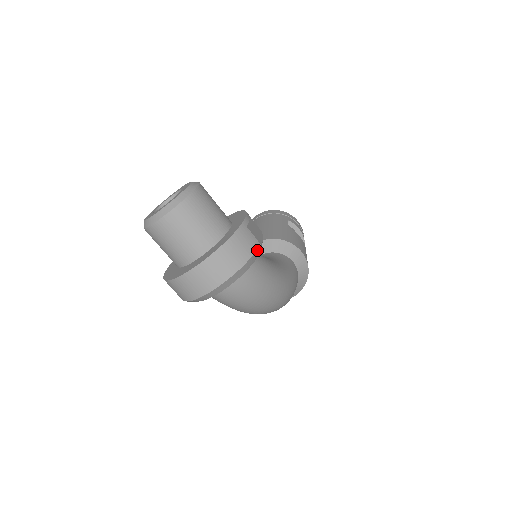
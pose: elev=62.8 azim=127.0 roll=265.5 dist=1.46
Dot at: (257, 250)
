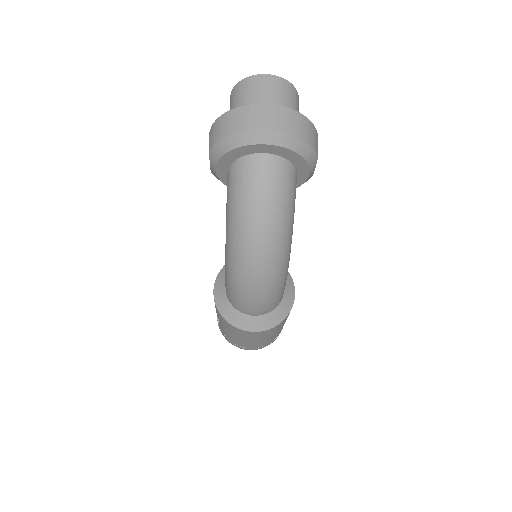
Dot at: (314, 153)
